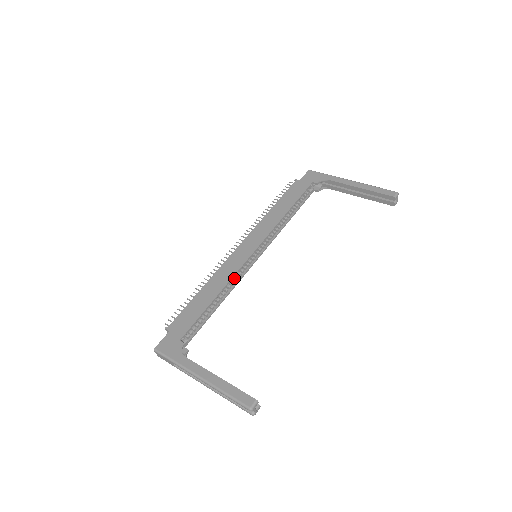
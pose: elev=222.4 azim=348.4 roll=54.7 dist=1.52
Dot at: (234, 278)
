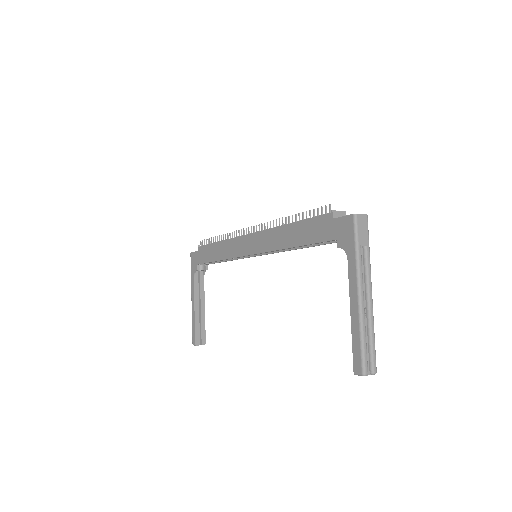
Dot at: occluded
